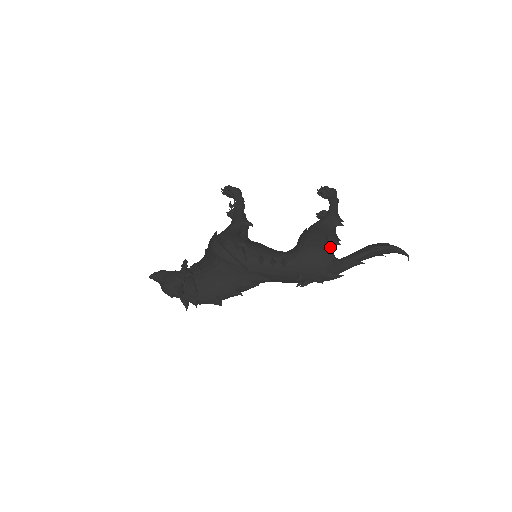
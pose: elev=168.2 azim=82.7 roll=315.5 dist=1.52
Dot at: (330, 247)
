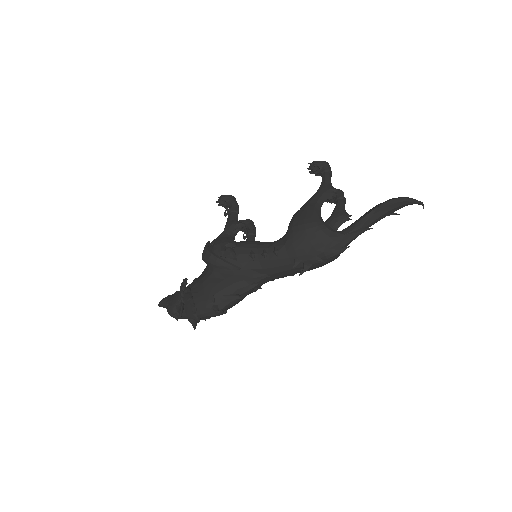
Dot at: (339, 226)
